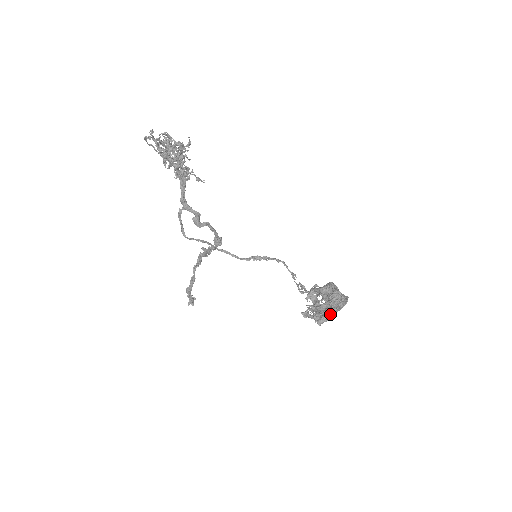
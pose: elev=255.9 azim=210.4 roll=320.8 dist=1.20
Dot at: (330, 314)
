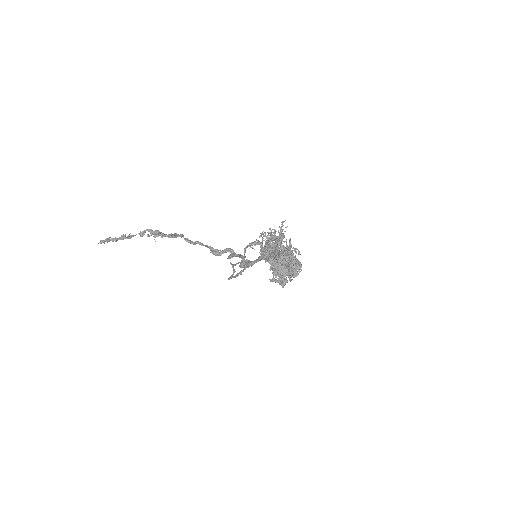
Dot at: (290, 277)
